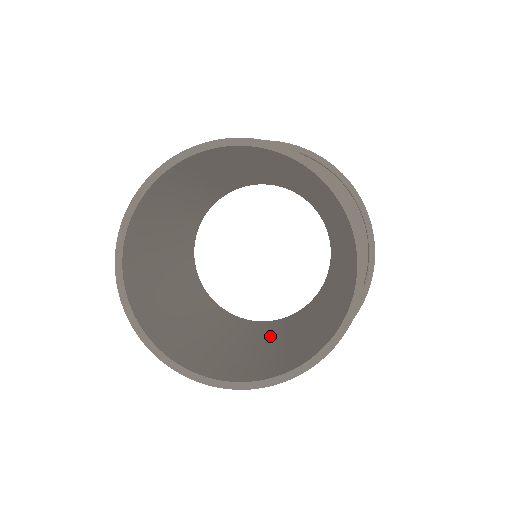
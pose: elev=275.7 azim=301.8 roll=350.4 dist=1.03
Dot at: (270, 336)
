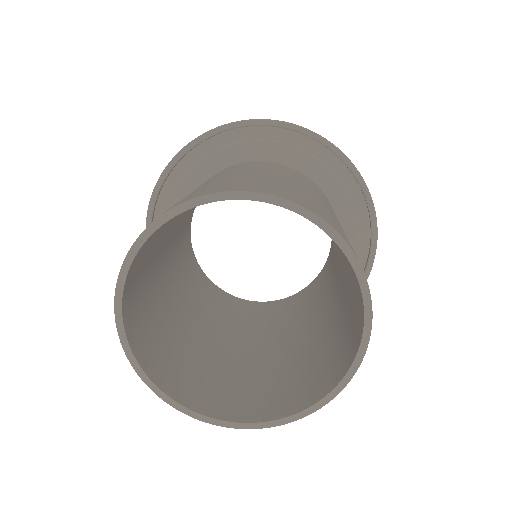
Dot at: (275, 334)
